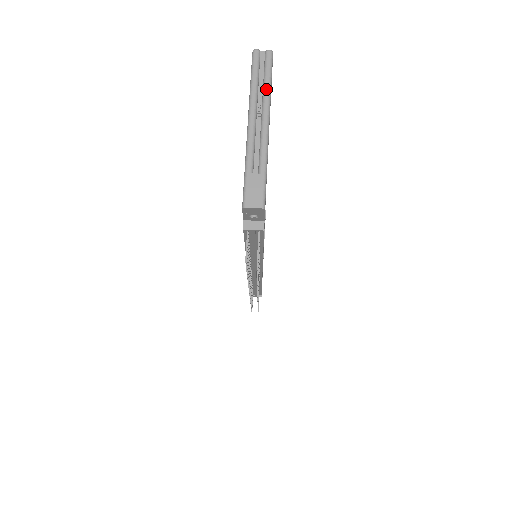
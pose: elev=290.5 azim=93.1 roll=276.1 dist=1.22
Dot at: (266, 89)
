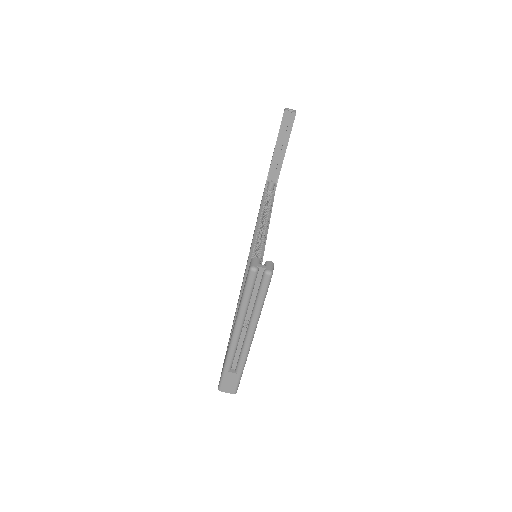
Dot at: (256, 312)
